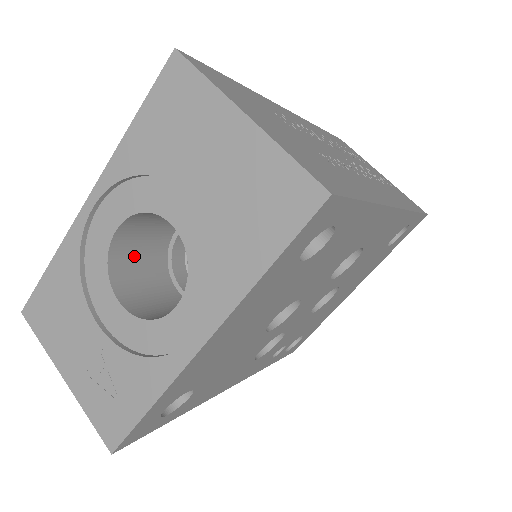
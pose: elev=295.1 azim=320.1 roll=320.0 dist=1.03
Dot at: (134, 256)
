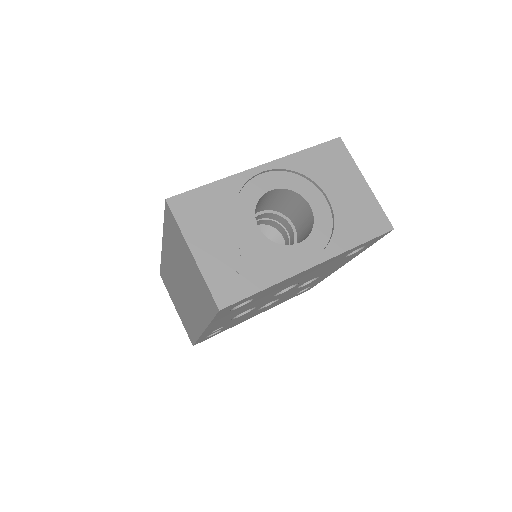
Dot at: occluded
